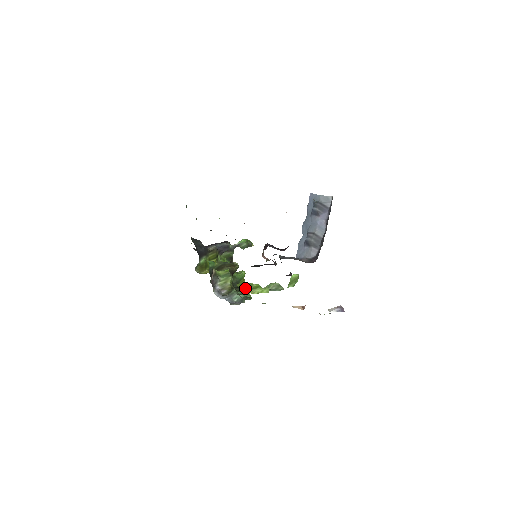
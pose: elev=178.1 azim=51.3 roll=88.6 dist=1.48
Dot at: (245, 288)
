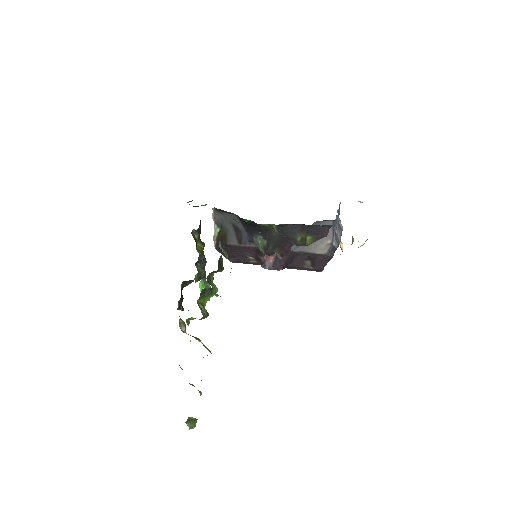
Dot at: occluded
